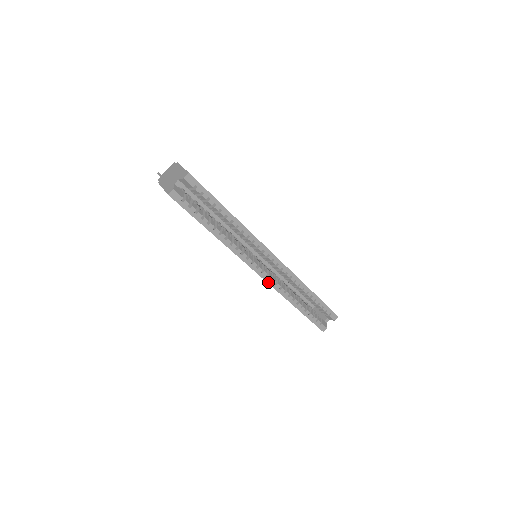
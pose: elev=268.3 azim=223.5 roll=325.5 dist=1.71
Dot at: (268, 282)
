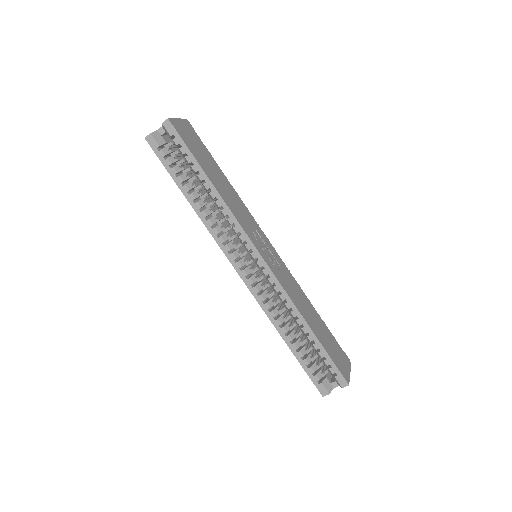
Dot at: (248, 287)
